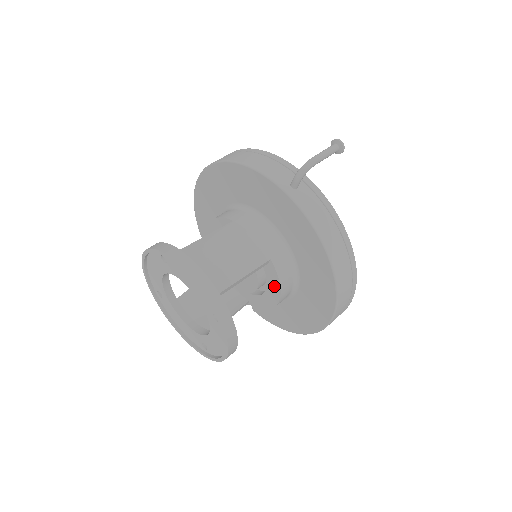
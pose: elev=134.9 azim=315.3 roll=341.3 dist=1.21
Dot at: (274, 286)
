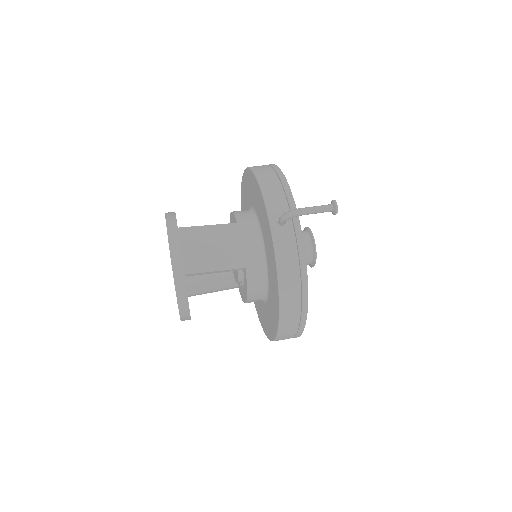
Dot at: (245, 288)
